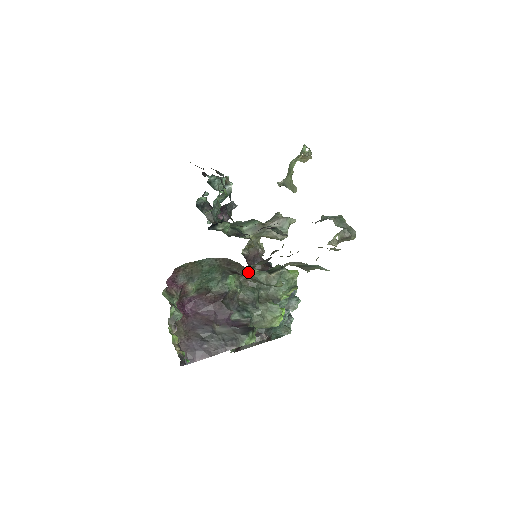
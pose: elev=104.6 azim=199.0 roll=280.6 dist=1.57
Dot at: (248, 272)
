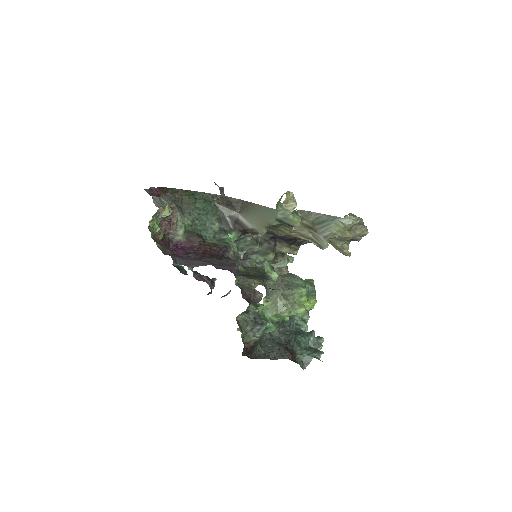
Dot at: (254, 206)
